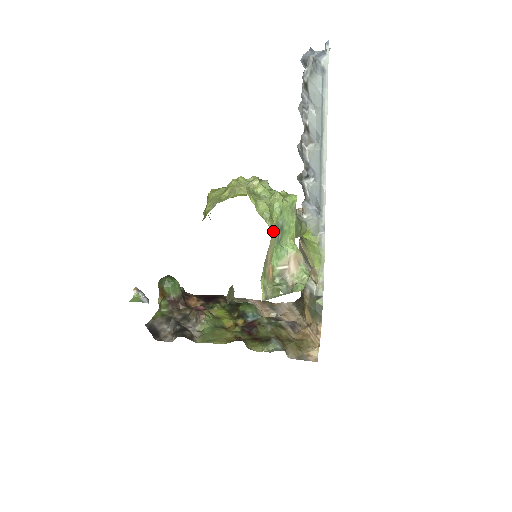
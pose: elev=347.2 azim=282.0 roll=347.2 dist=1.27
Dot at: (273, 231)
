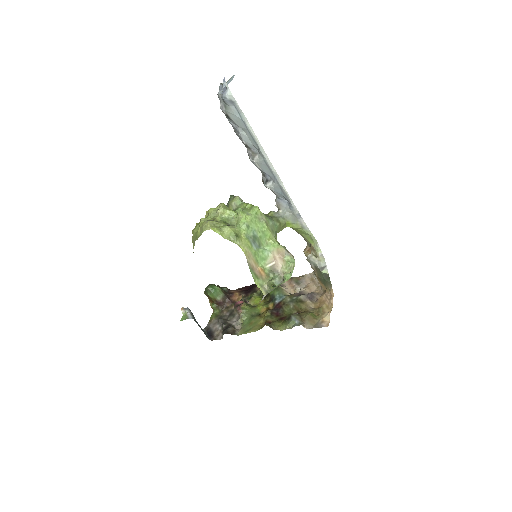
Dot at: (245, 246)
